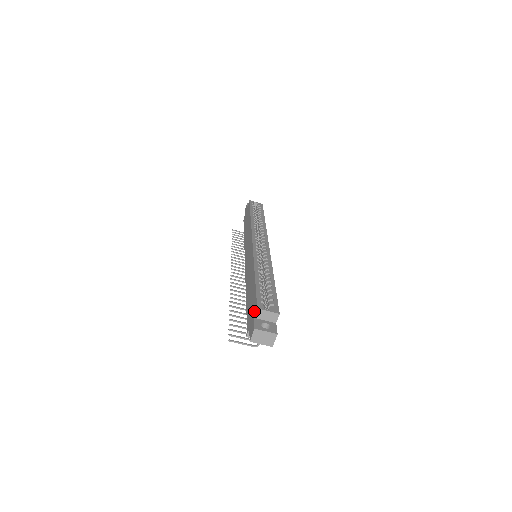
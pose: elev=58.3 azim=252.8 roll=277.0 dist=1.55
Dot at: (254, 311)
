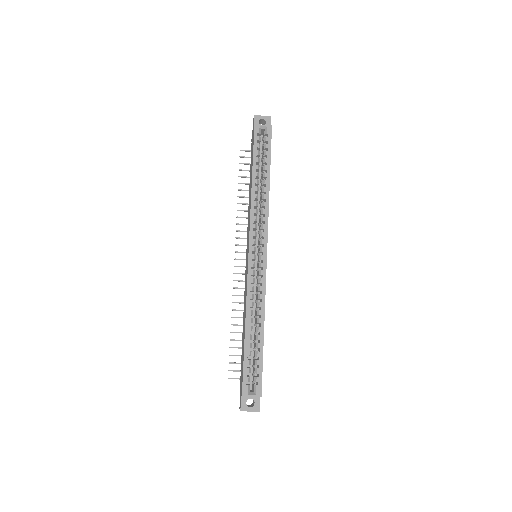
Dot at: (241, 389)
